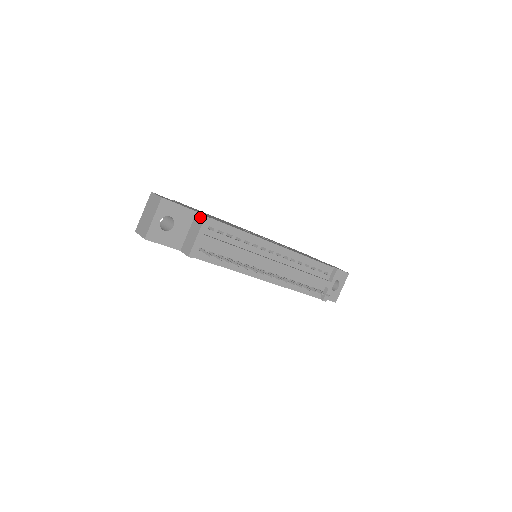
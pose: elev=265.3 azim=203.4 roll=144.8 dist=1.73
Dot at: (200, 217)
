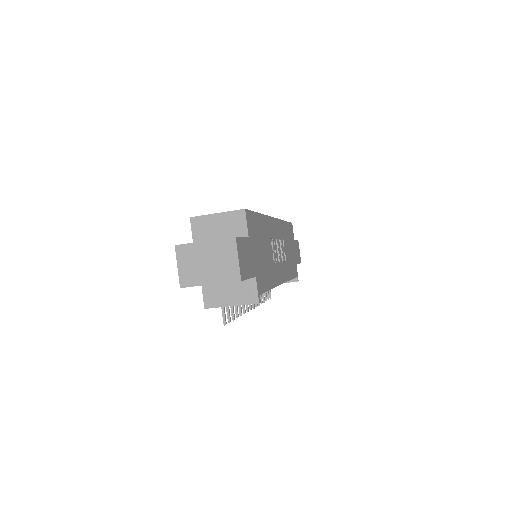
Dot at: (253, 293)
